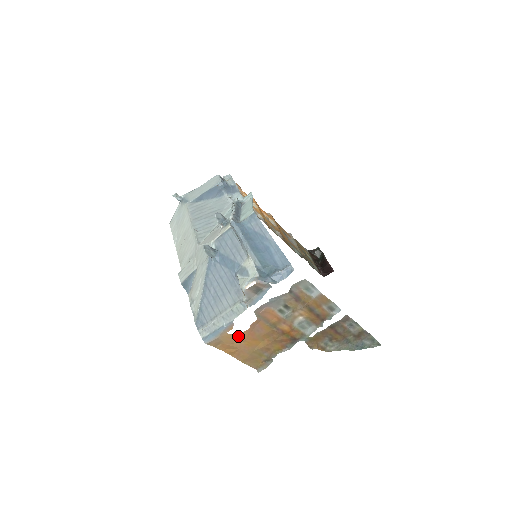
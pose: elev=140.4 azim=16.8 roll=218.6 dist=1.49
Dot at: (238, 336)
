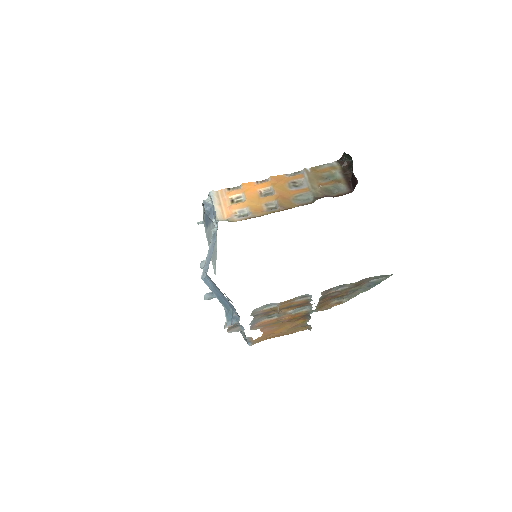
Dot at: (263, 336)
